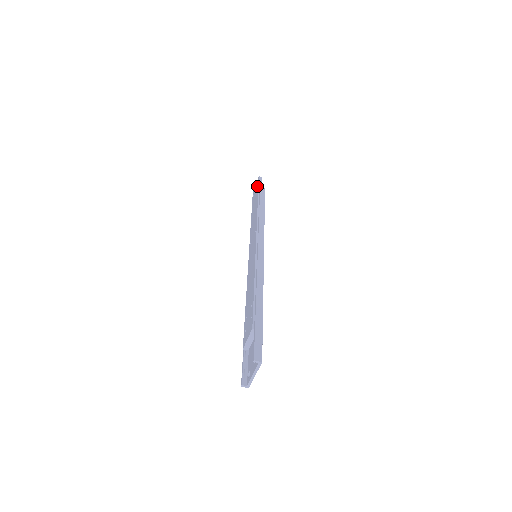
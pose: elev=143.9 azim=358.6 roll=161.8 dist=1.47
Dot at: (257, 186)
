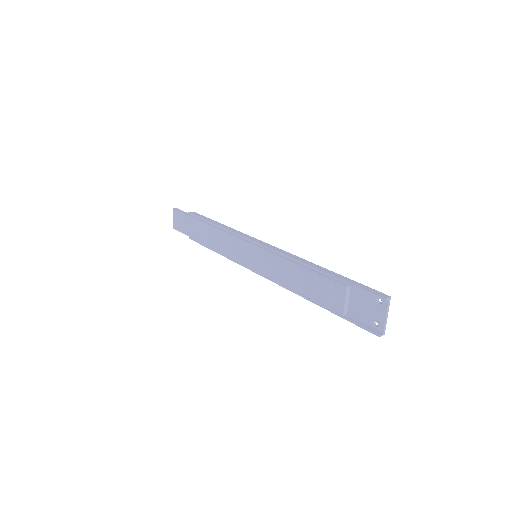
Dot at: (181, 215)
